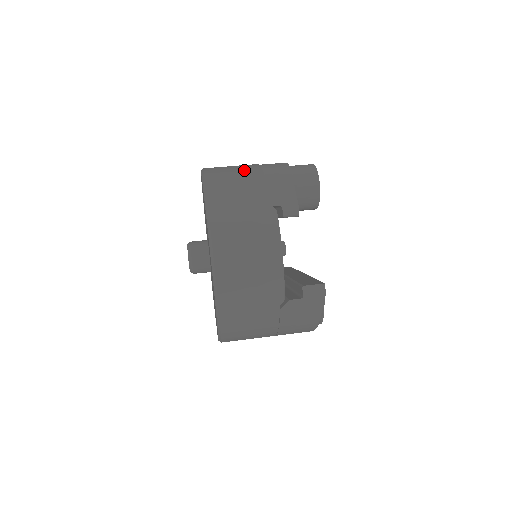
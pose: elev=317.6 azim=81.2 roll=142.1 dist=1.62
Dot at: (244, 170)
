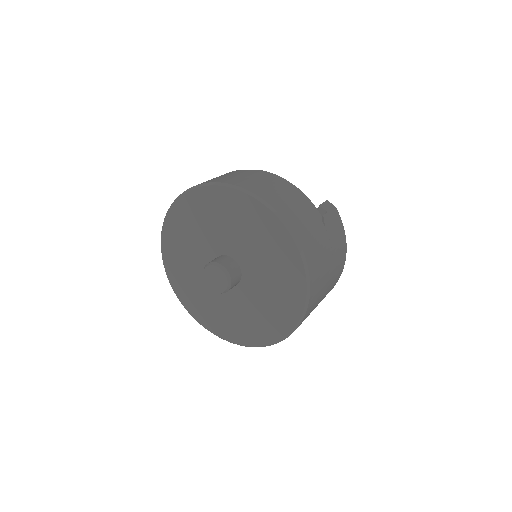
Dot at: occluded
